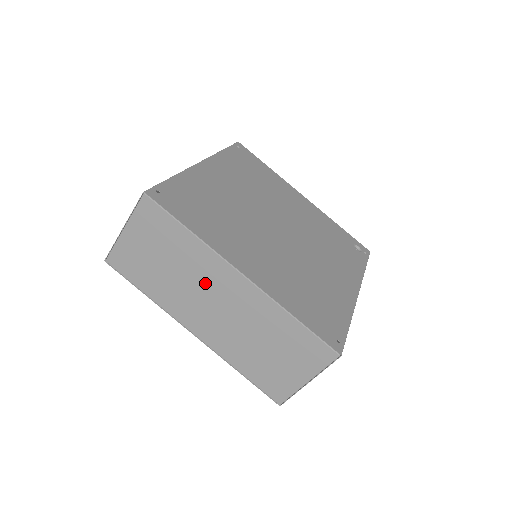
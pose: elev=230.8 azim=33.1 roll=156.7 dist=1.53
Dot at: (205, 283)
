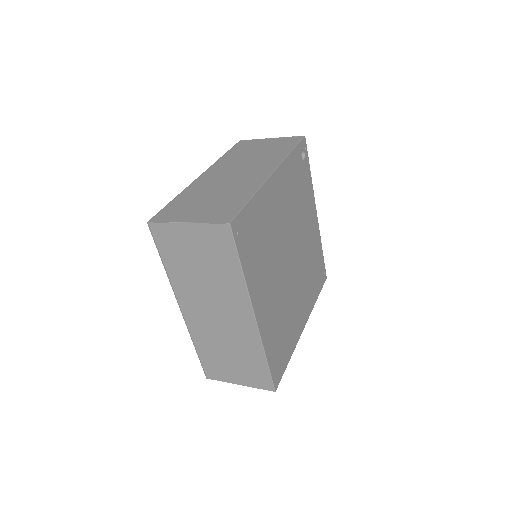
Dot at: occluded
